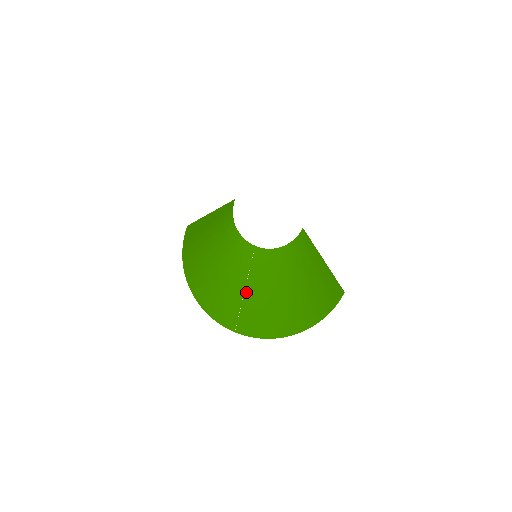
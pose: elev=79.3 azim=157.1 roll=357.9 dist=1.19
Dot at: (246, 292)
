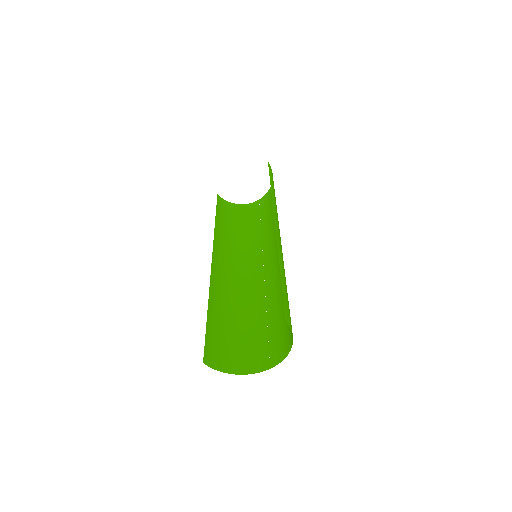
Dot at: (267, 303)
